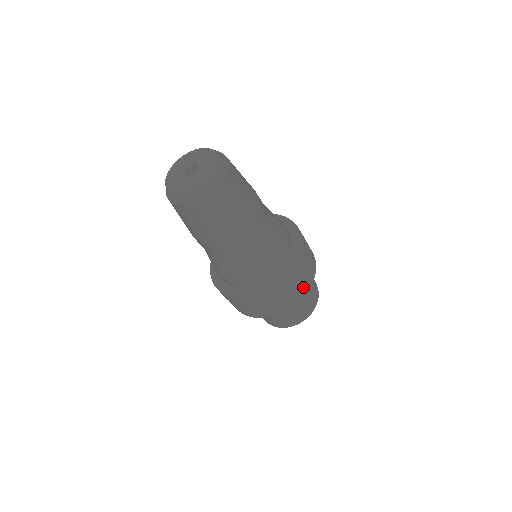
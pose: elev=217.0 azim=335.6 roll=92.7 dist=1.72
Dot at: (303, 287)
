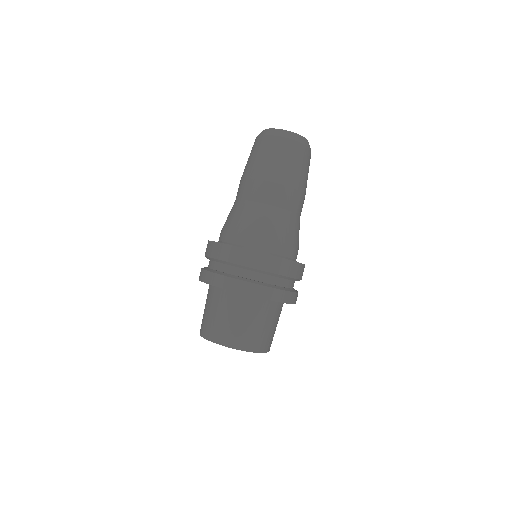
Dot at: (296, 293)
